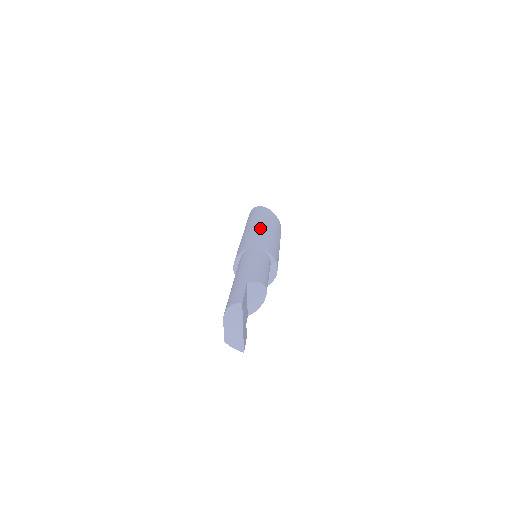
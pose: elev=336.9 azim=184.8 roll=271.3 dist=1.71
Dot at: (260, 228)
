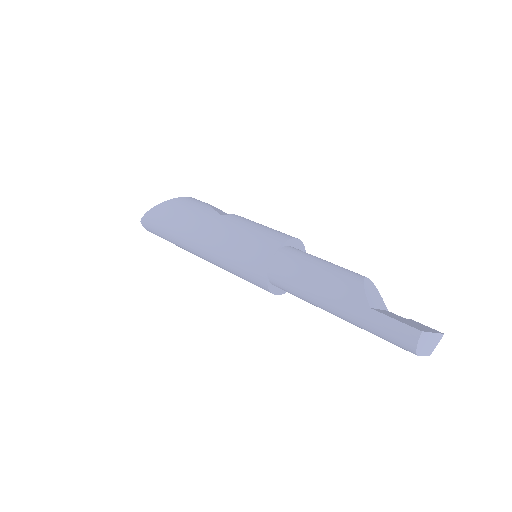
Dot at: (213, 236)
